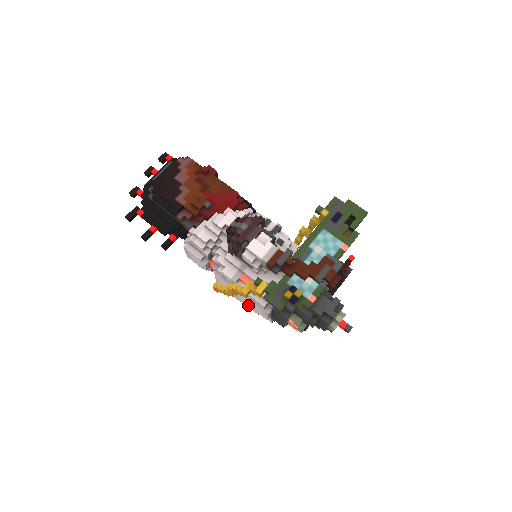
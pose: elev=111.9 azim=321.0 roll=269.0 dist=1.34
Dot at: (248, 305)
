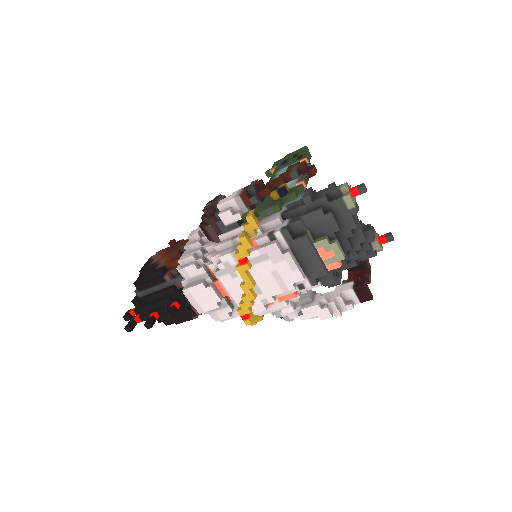
Dot at: (278, 288)
